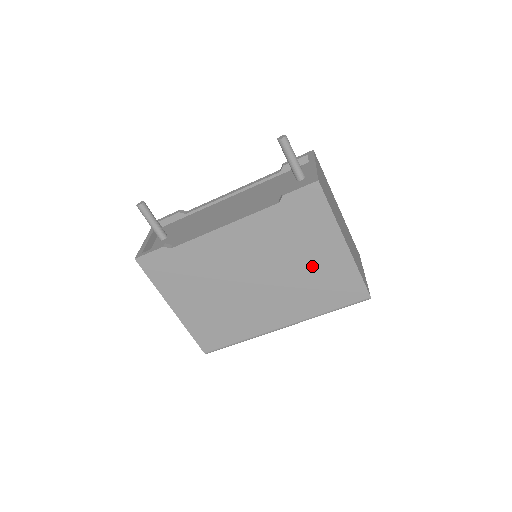
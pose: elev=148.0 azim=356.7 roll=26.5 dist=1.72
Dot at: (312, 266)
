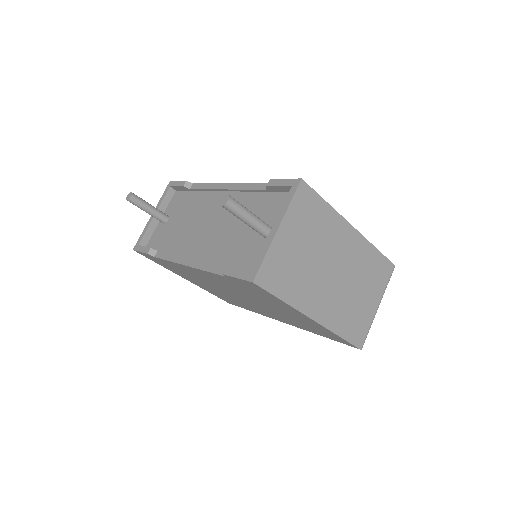
Dot at: (287, 314)
